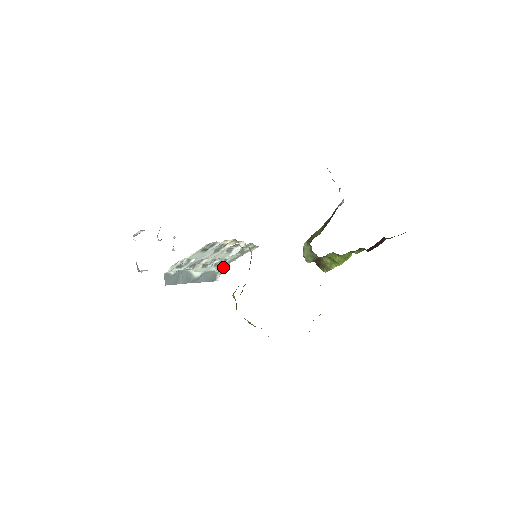
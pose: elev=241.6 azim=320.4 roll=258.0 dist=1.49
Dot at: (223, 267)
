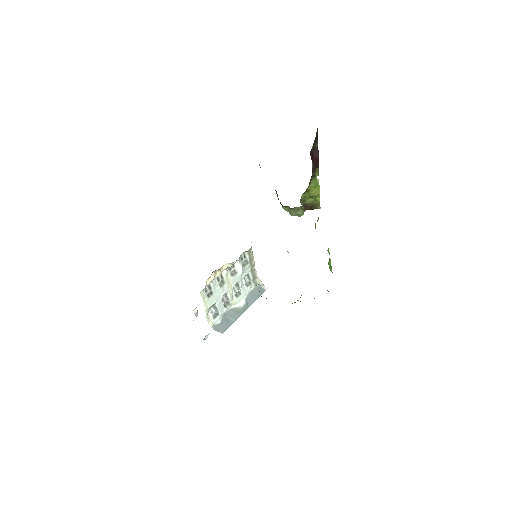
Dot at: (255, 280)
